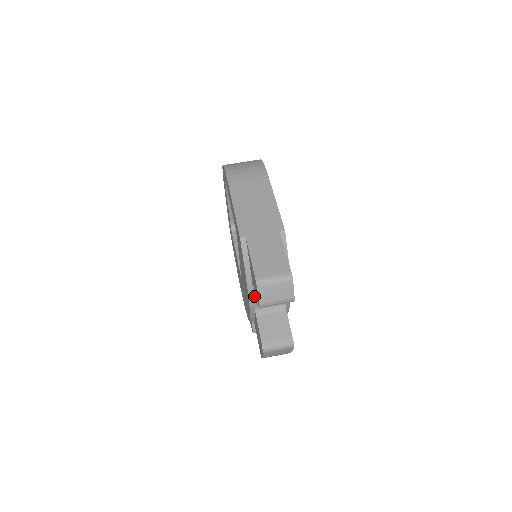
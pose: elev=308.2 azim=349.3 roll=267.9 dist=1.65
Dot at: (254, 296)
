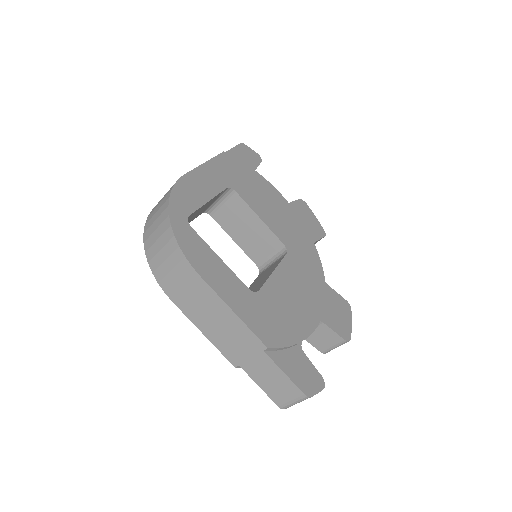
Dot at: occluded
